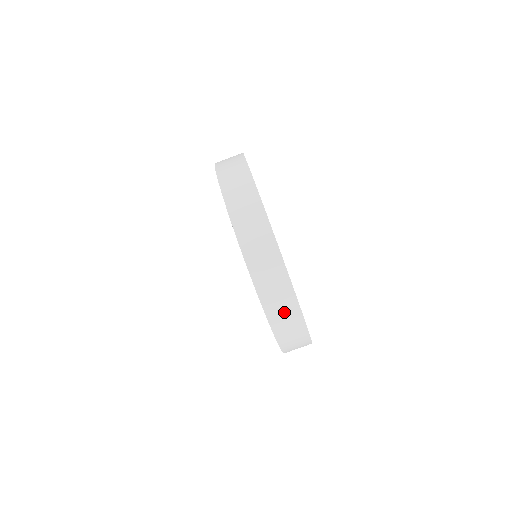
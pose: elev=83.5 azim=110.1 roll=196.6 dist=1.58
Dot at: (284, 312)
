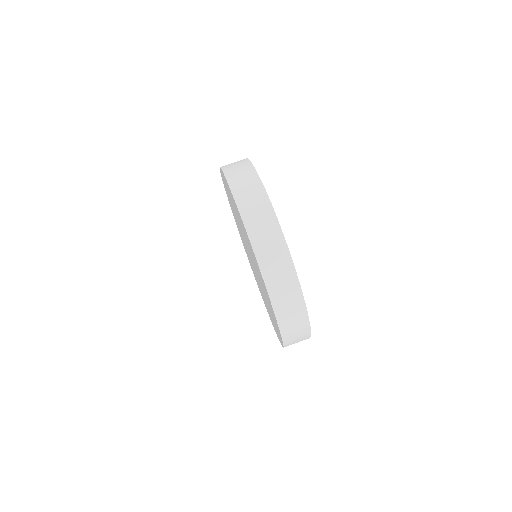
Dot at: (272, 251)
